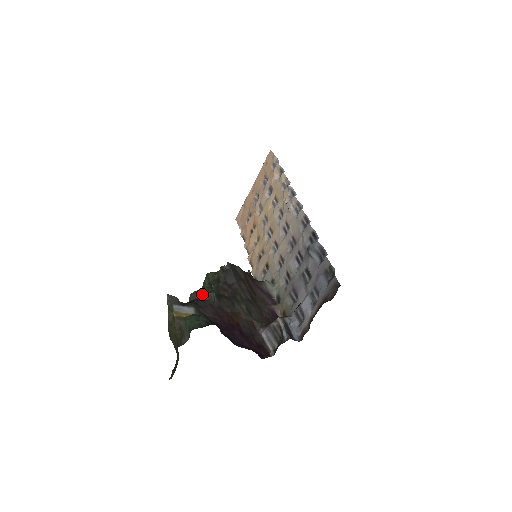
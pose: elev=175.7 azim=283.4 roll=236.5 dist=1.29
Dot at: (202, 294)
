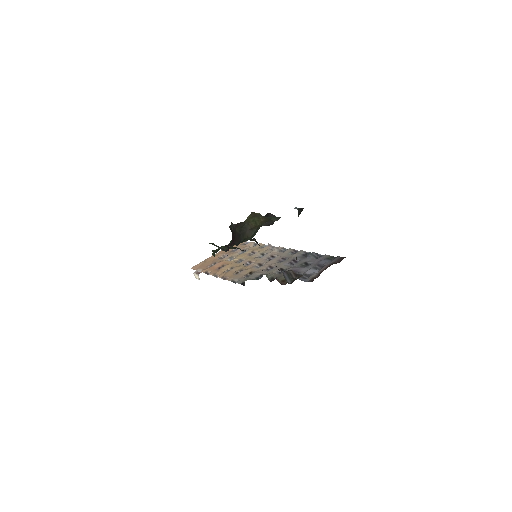
Dot at: occluded
